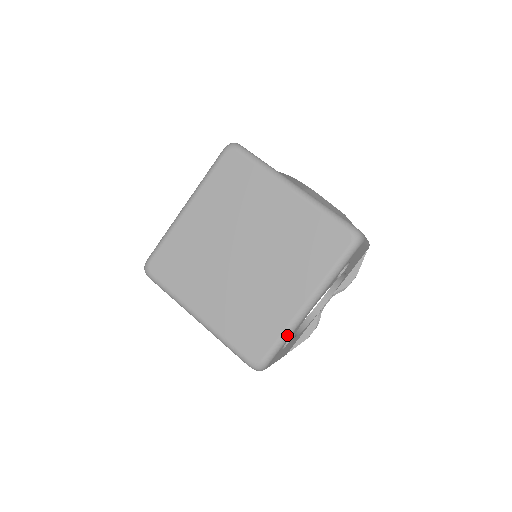
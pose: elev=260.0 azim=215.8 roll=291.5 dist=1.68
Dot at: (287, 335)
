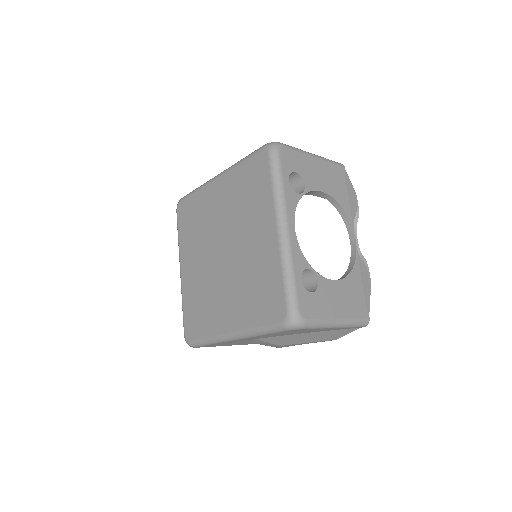
Dot at: (288, 268)
